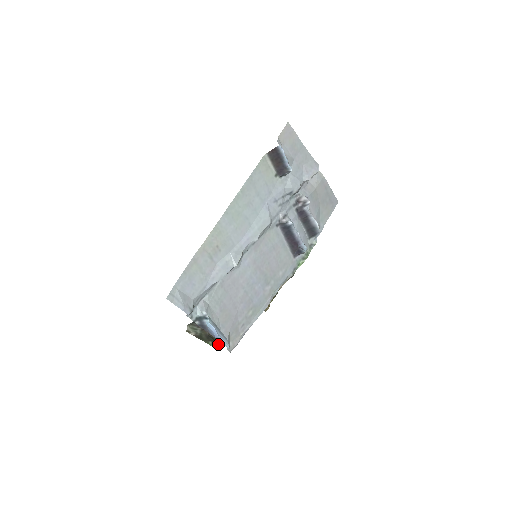
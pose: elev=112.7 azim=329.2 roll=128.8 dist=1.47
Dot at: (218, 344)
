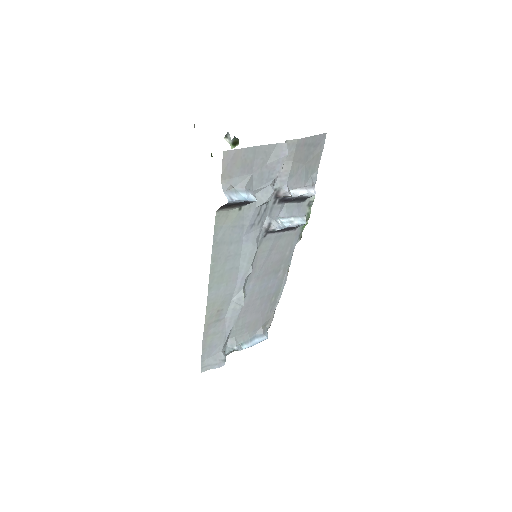
Dot at: occluded
